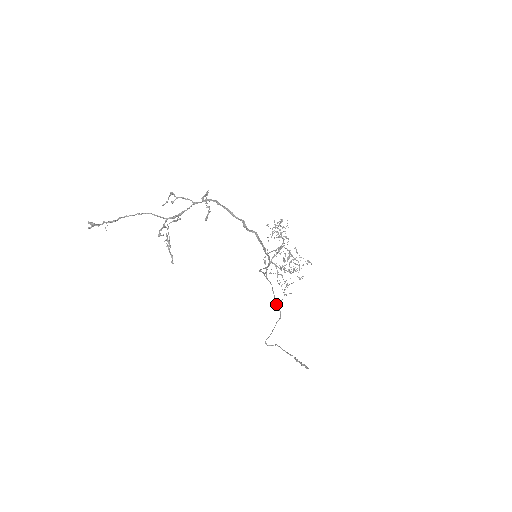
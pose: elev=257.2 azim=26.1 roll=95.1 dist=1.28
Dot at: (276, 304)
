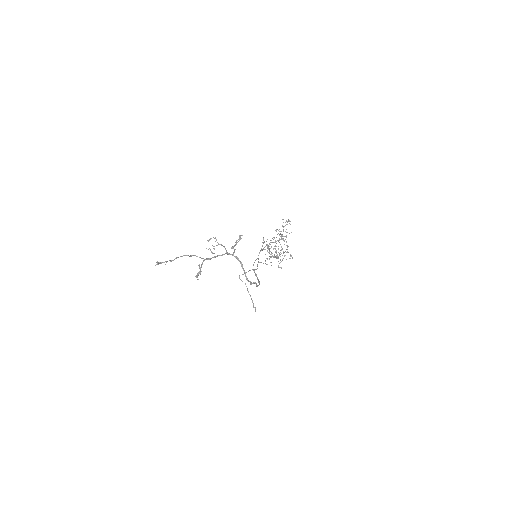
Dot at: (257, 265)
